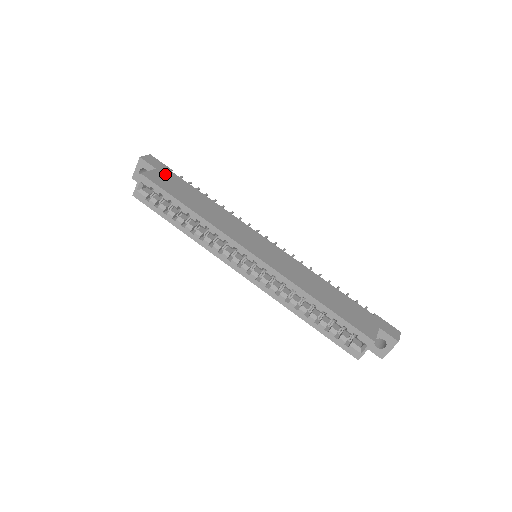
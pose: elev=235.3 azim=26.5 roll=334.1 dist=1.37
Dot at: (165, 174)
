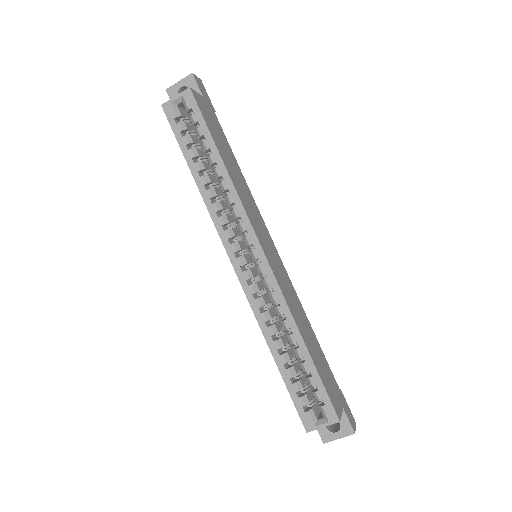
Dot at: (209, 109)
